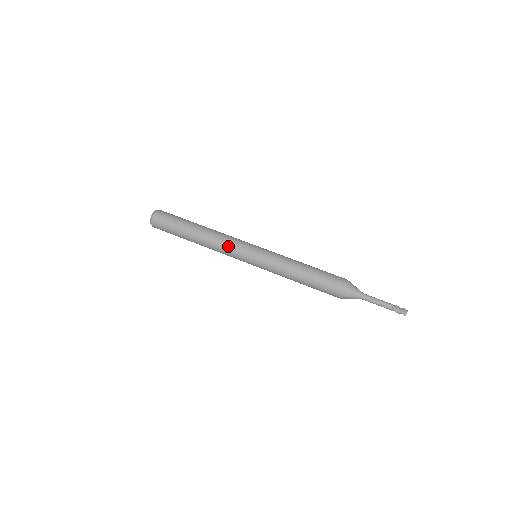
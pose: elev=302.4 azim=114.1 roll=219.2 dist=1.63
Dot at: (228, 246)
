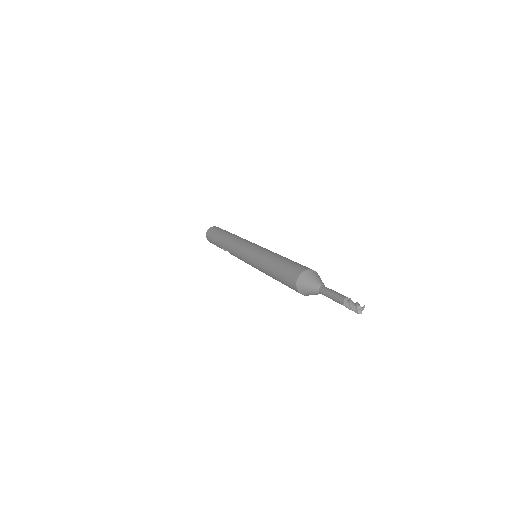
Dot at: (247, 240)
